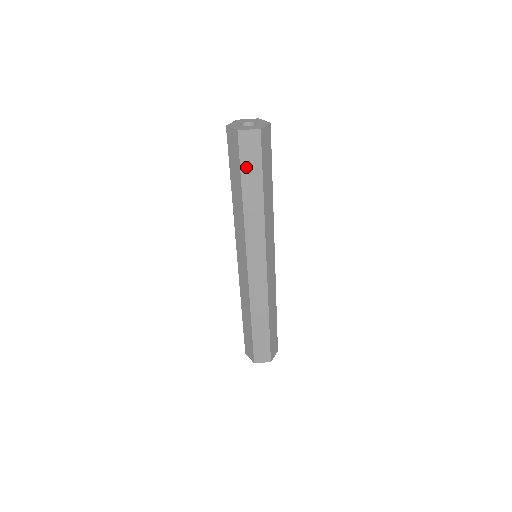
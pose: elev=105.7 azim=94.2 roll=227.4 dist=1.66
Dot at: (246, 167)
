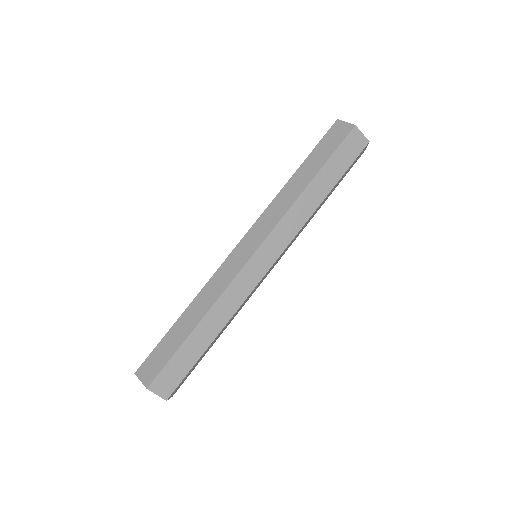
Dot at: (319, 150)
